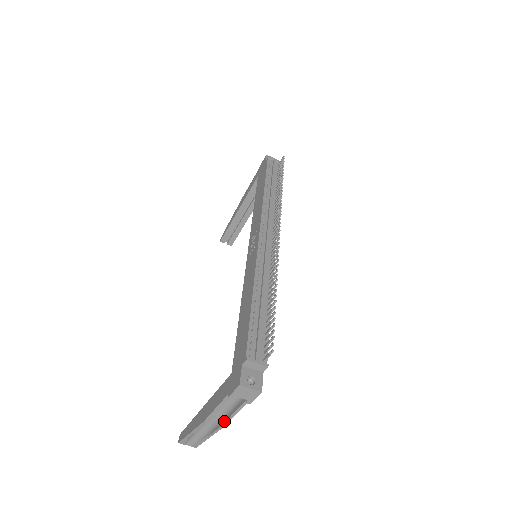
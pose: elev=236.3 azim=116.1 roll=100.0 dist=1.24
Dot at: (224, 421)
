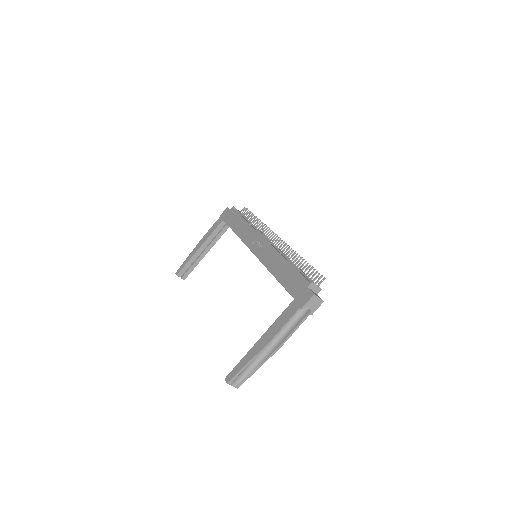
Dot at: (283, 341)
